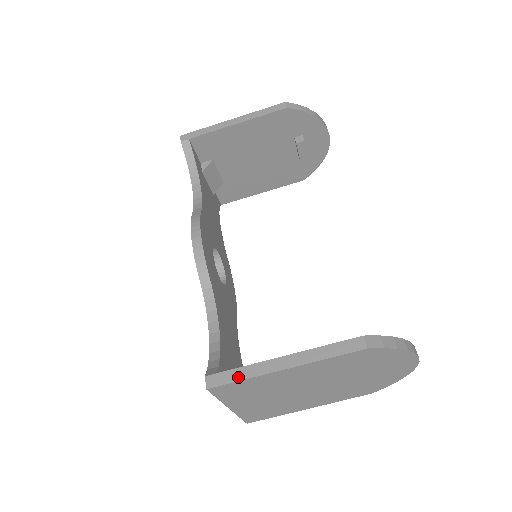
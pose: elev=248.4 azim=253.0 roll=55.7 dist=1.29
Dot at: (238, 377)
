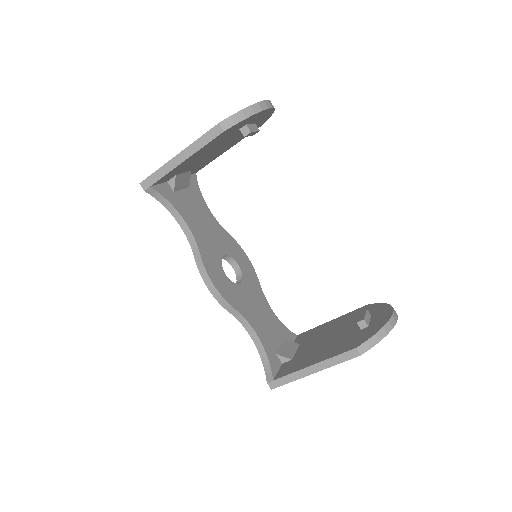
Dot at: (287, 381)
